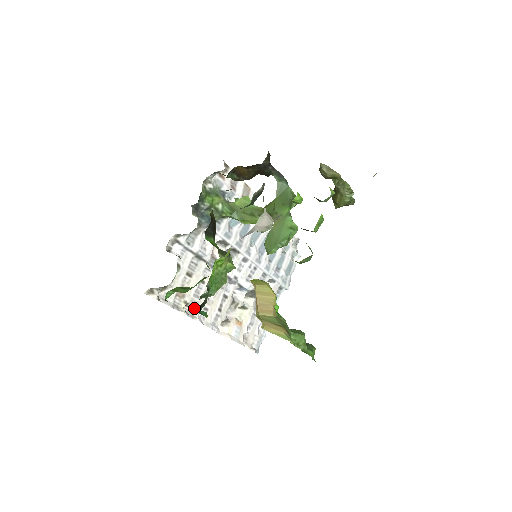
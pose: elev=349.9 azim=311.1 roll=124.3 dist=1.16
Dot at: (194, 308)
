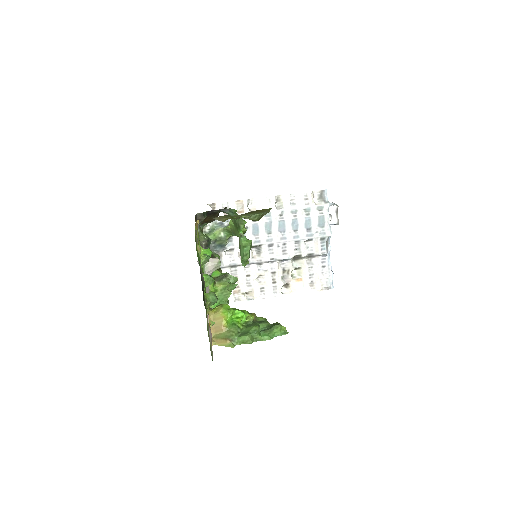
Dot at: occluded
